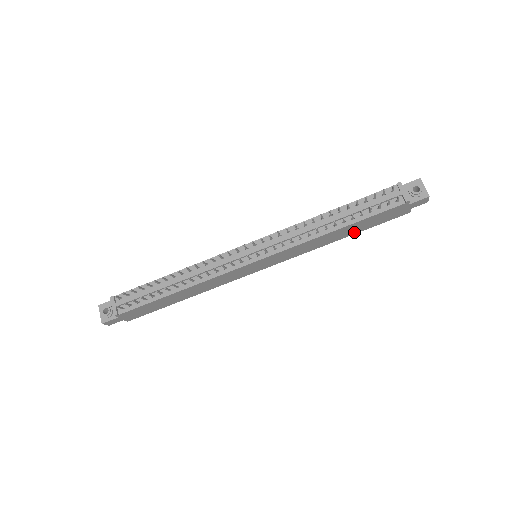
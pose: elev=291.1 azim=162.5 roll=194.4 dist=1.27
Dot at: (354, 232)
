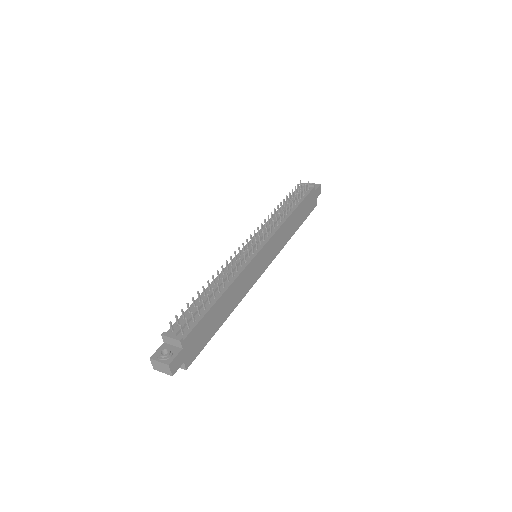
Dot at: (300, 223)
